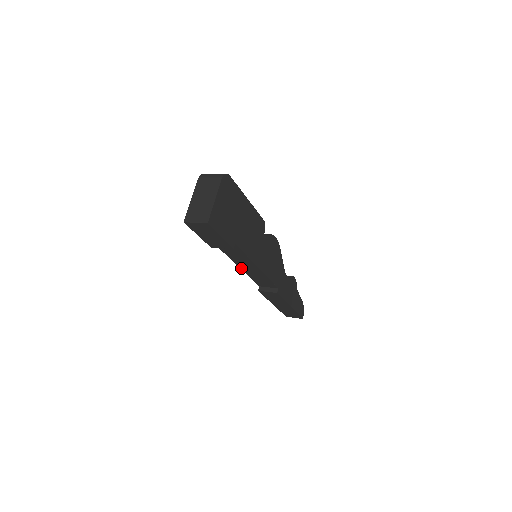
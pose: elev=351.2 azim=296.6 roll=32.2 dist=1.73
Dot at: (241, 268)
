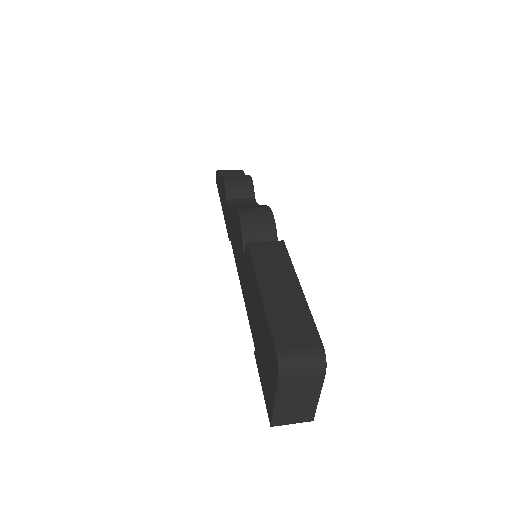
Dot at: occluded
